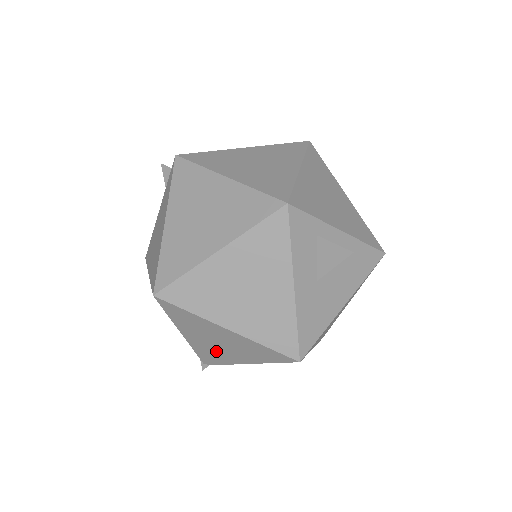
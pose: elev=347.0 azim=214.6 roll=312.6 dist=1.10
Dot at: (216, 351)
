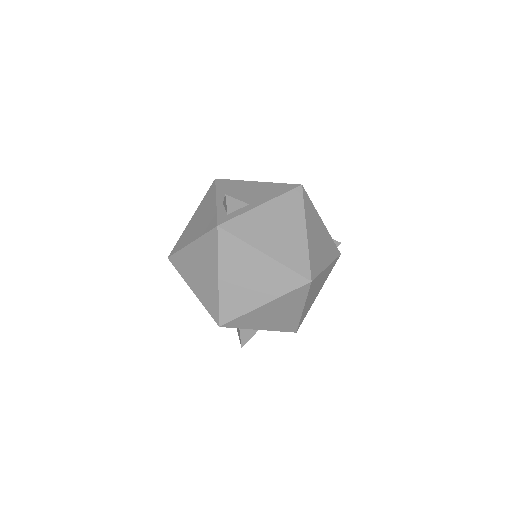
Dot at: occluded
